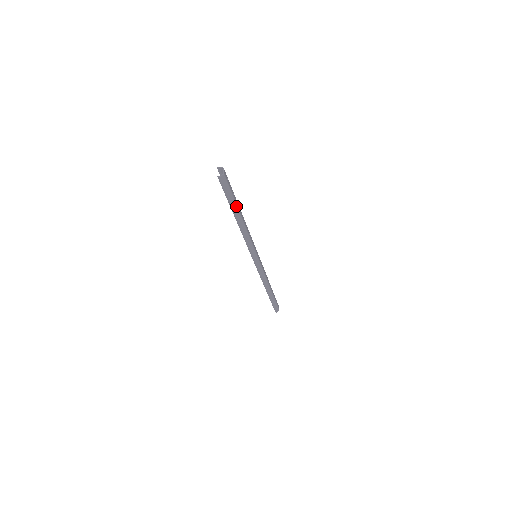
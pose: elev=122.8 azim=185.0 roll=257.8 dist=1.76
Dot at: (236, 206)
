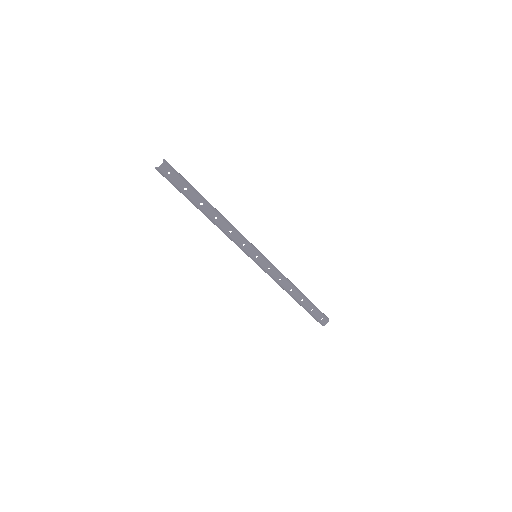
Dot at: (191, 200)
